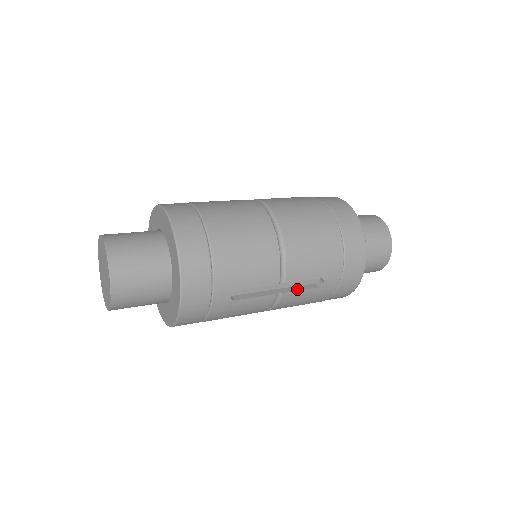
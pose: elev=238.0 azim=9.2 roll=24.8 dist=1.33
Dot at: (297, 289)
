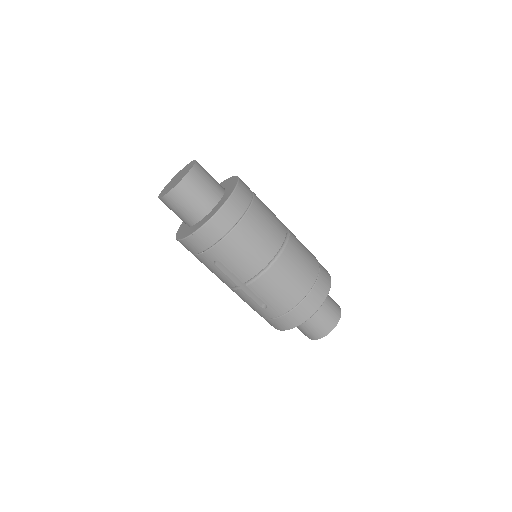
Dot at: (250, 295)
